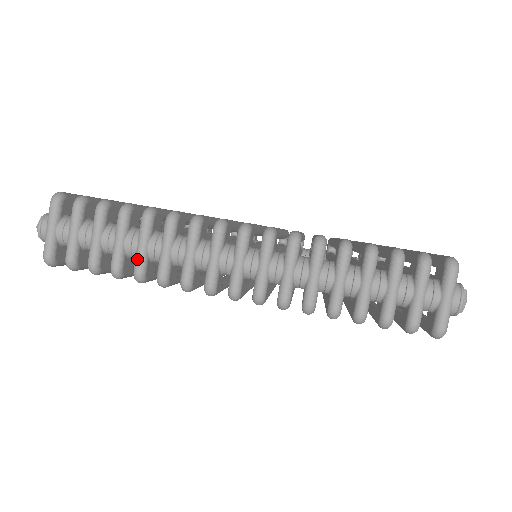
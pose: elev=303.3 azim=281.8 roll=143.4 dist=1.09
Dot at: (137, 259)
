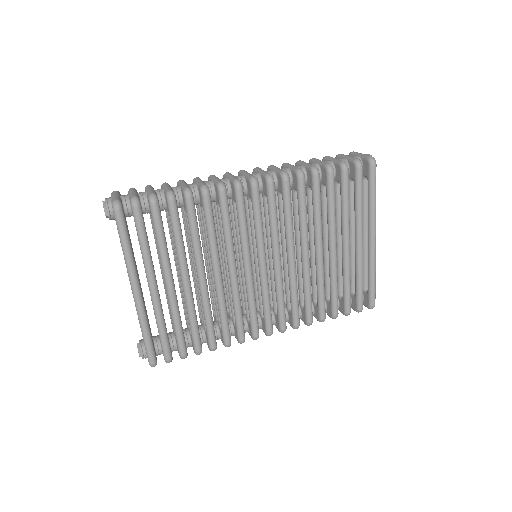
Dot at: (183, 186)
